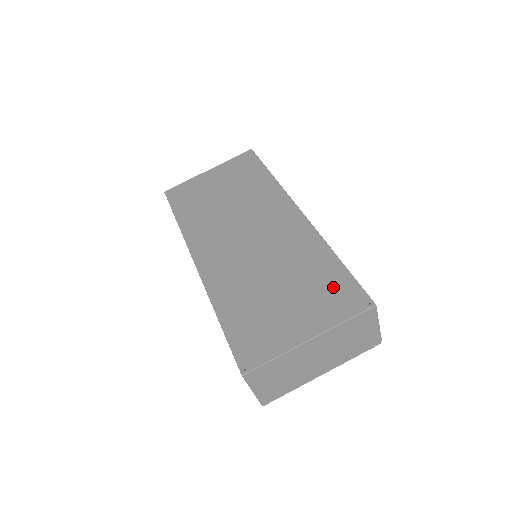
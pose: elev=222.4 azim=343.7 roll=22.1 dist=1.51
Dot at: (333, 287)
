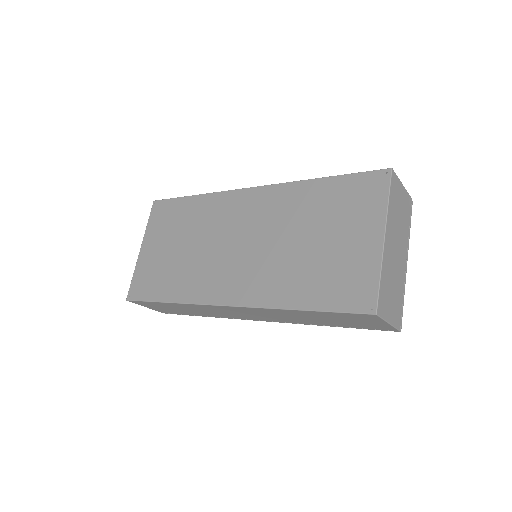
Dot at: (348, 194)
